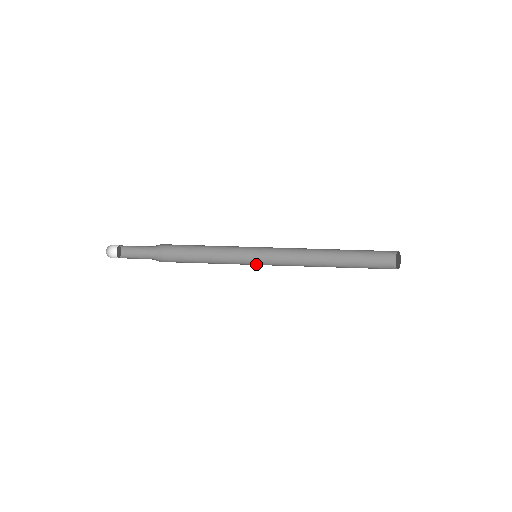
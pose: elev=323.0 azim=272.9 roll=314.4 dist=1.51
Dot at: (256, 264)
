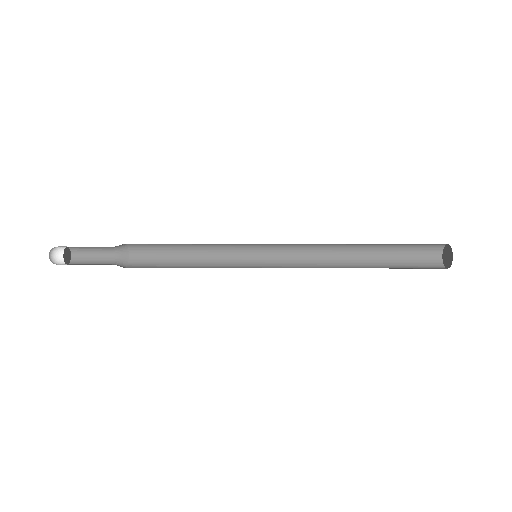
Dot at: (256, 265)
